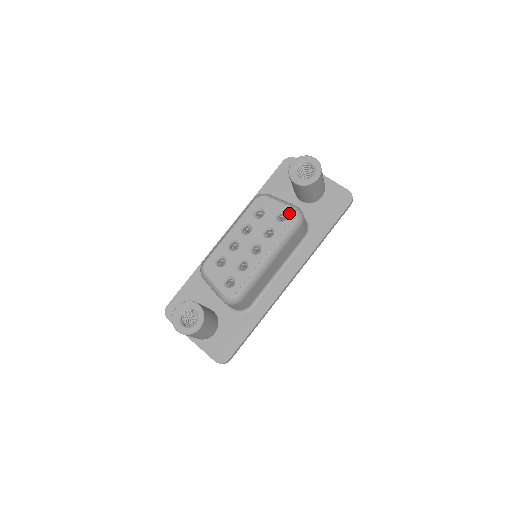
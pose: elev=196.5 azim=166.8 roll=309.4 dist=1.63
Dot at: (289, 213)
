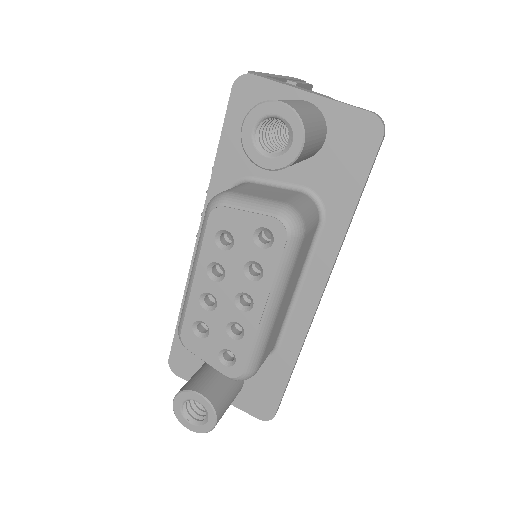
Dot at: (274, 230)
